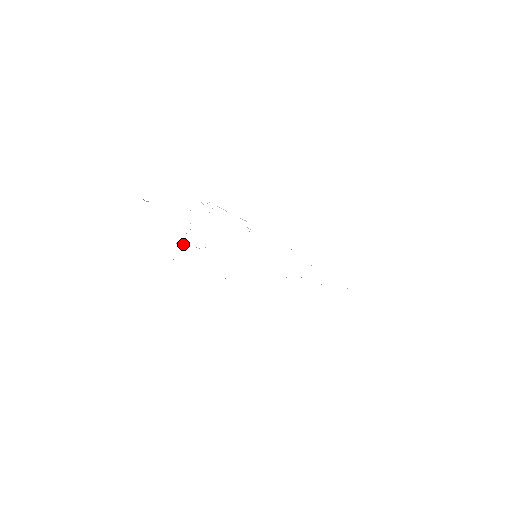
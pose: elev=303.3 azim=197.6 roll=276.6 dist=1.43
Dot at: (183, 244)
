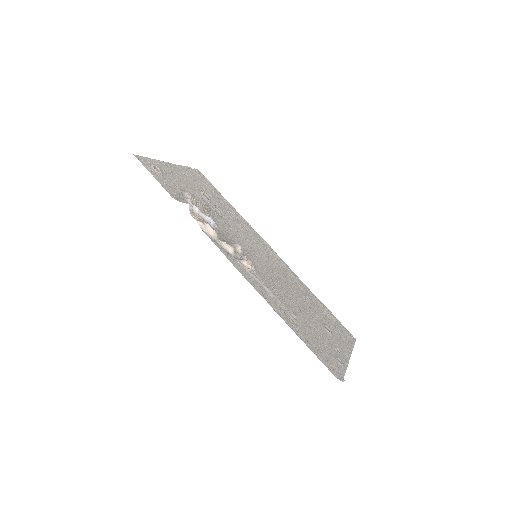
Dot at: (206, 196)
